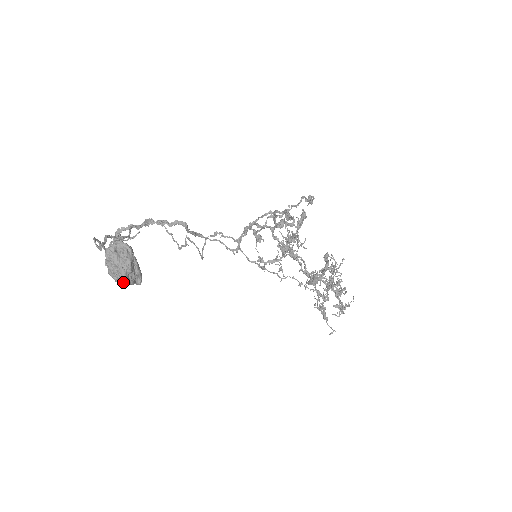
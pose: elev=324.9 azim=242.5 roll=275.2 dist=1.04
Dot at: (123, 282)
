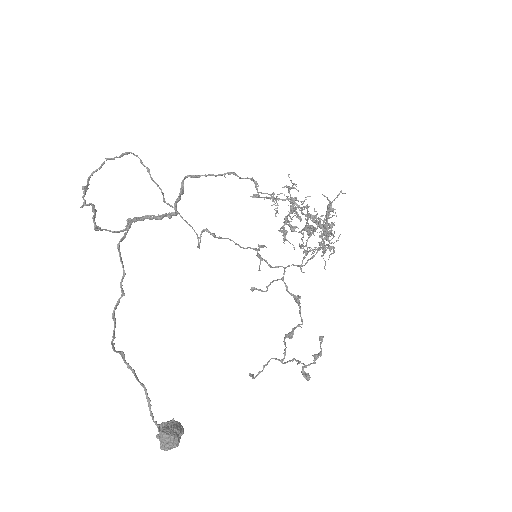
Dot at: occluded
